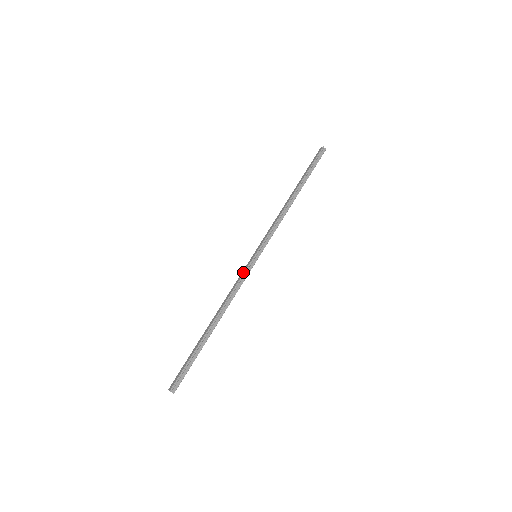
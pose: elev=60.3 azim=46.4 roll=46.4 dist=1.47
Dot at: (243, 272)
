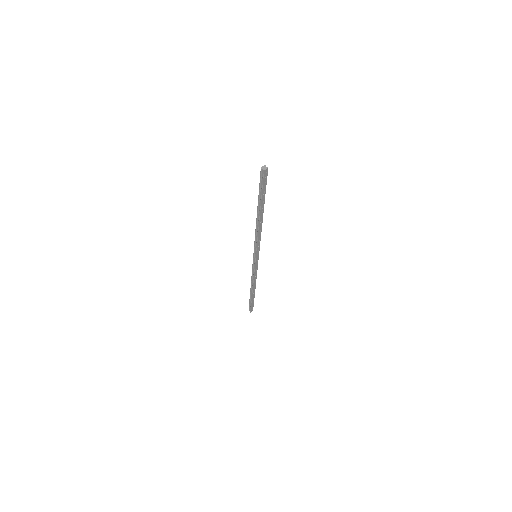
Dot at: occluded
